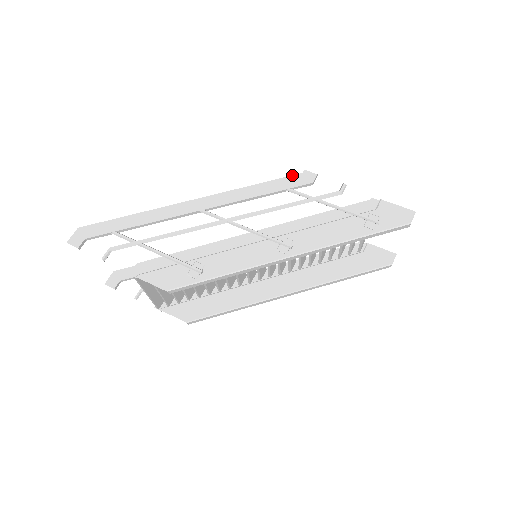
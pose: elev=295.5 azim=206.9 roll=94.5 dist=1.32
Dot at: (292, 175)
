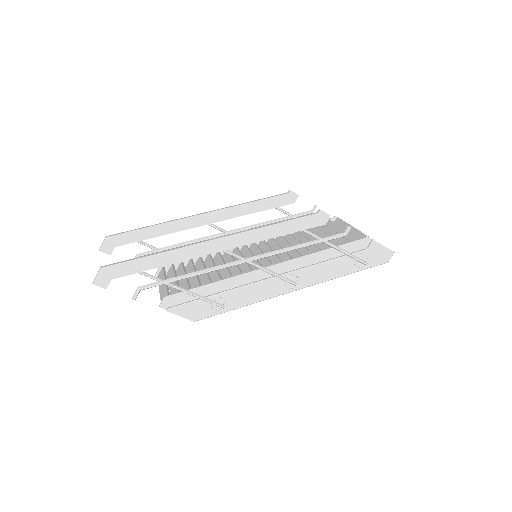
Dot at: (309, 215)
